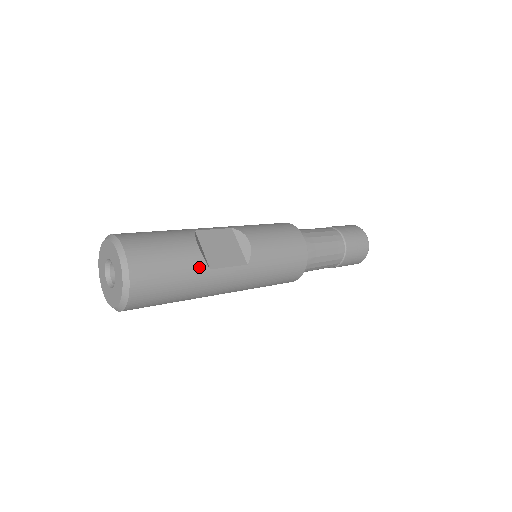
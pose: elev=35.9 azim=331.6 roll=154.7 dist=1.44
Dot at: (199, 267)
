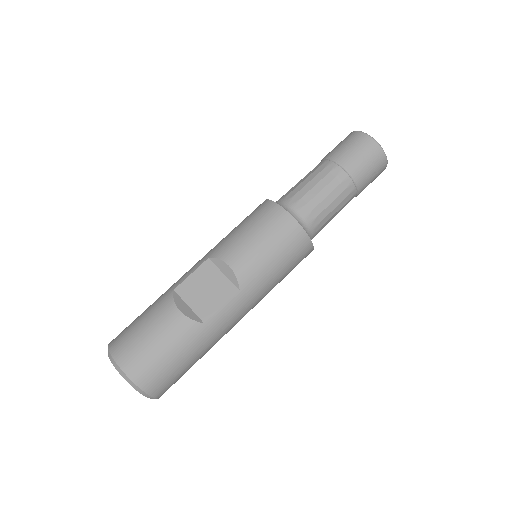
Dot at: (192, 330)
